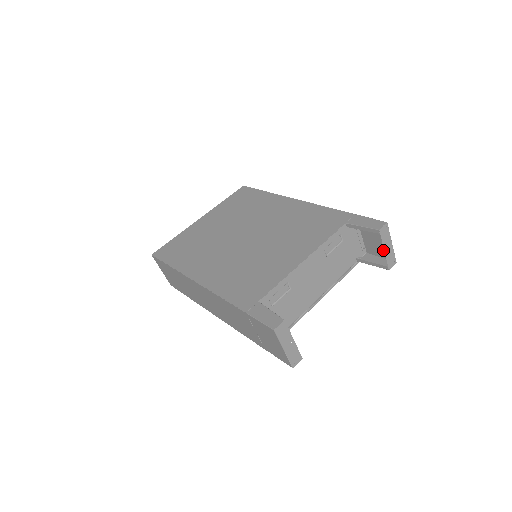
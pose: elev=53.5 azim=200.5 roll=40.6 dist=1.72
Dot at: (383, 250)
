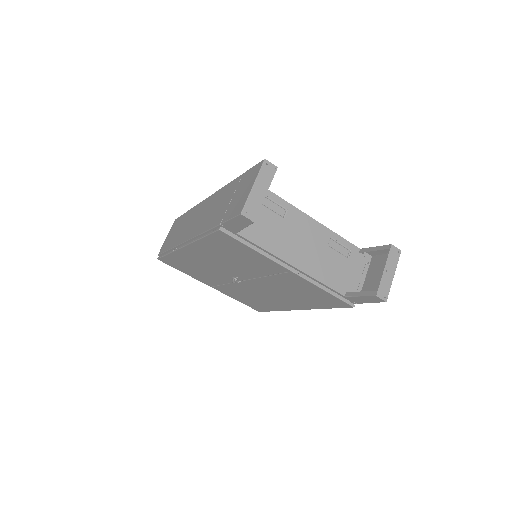
Dot at: occluded
